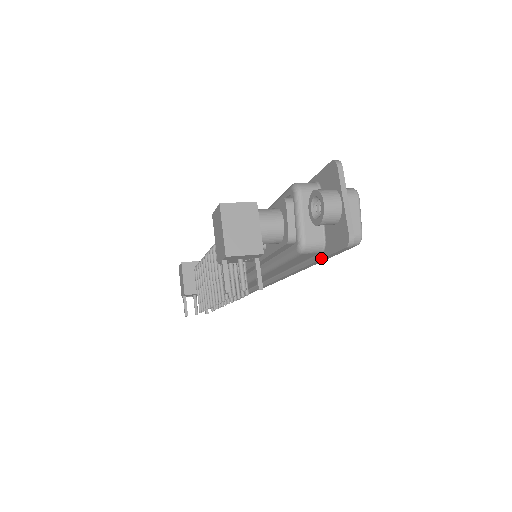
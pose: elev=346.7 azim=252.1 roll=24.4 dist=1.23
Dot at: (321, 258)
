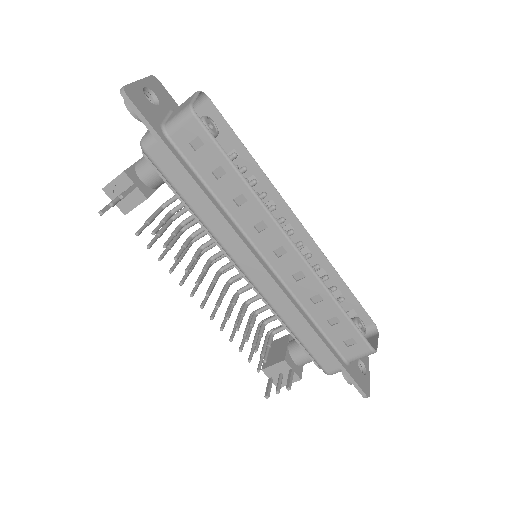
Dot at: (159, 143)
